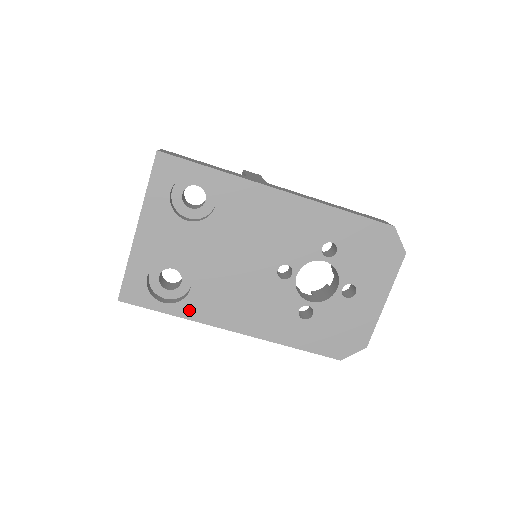
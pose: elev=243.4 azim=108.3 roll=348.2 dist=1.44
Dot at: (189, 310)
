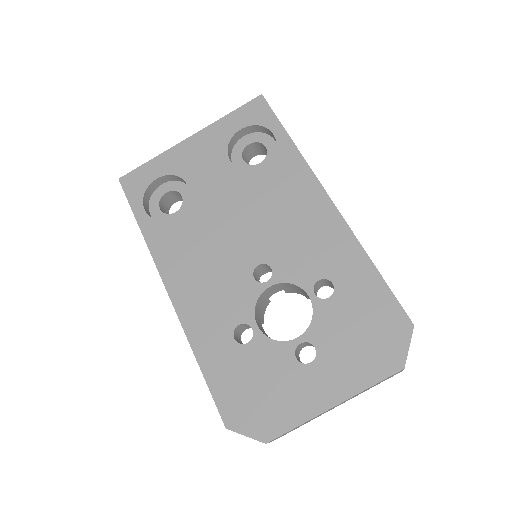
Dot at: (155, 234)
